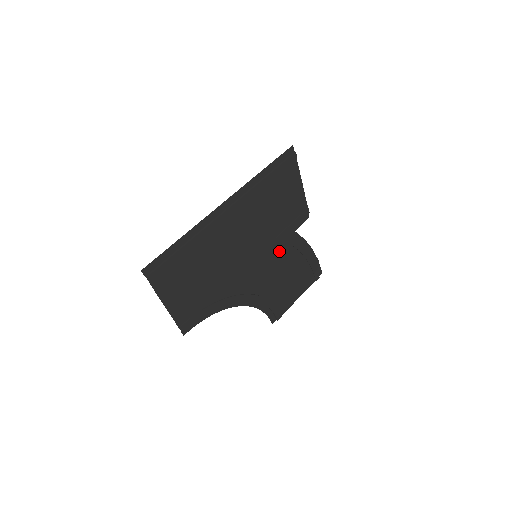
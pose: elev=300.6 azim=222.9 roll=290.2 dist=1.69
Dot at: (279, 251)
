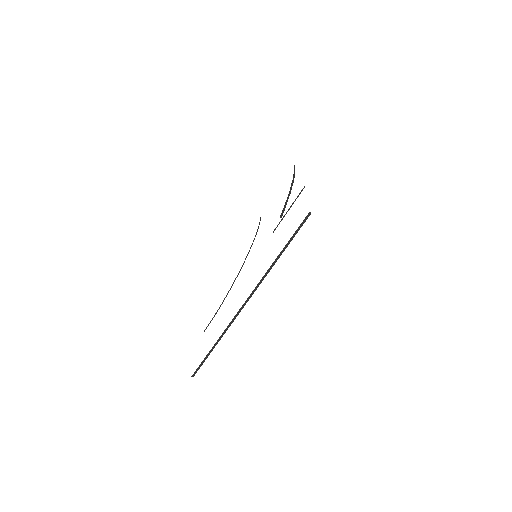
Dot at: occluded
